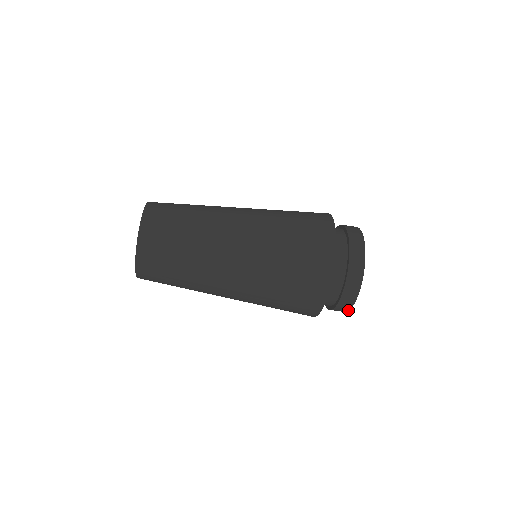
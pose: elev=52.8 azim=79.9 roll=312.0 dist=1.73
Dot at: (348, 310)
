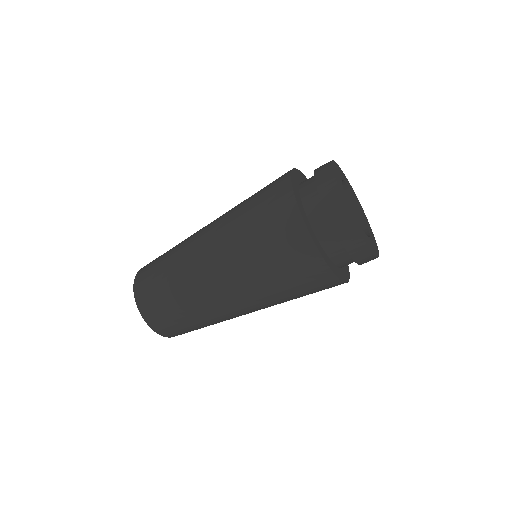
Dot at: (376, 257)
